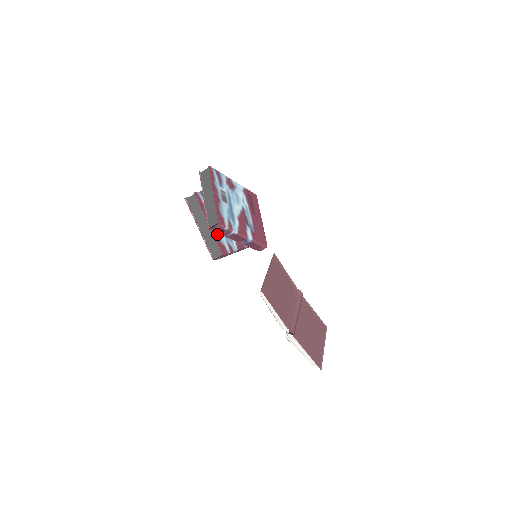
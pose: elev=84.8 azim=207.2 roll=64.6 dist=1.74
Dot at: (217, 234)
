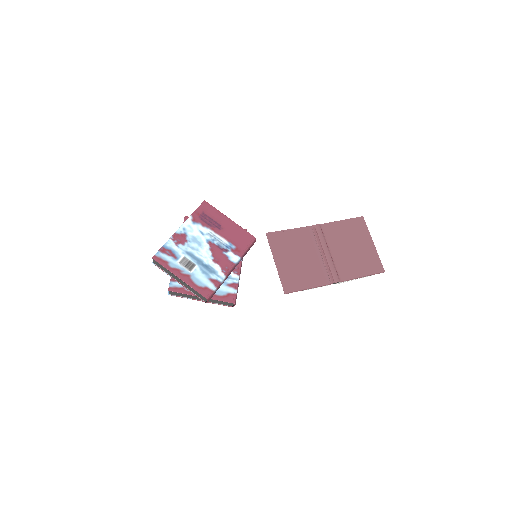
Dot at: (215, 294)
